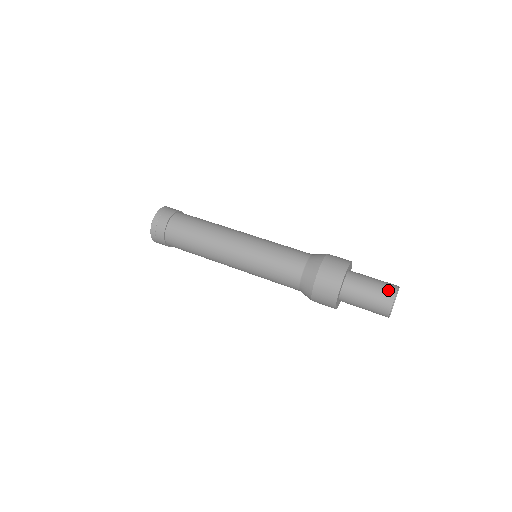
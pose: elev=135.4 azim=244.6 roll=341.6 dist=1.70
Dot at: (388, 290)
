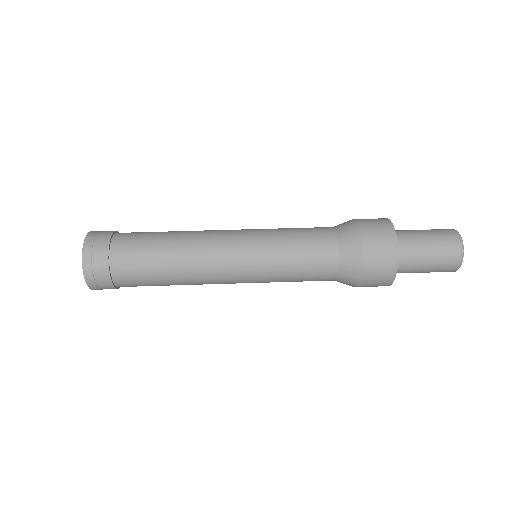
Dot at: (451, 246)
